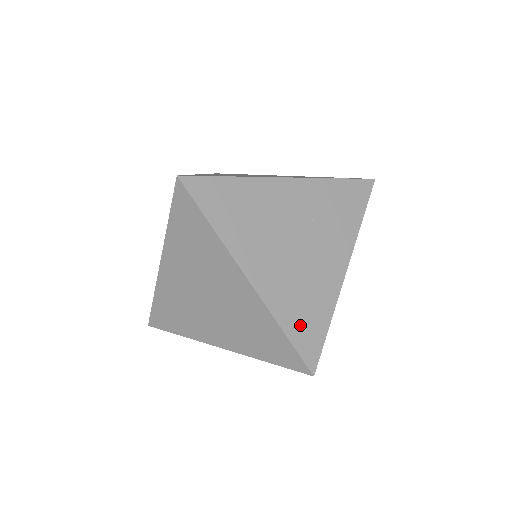
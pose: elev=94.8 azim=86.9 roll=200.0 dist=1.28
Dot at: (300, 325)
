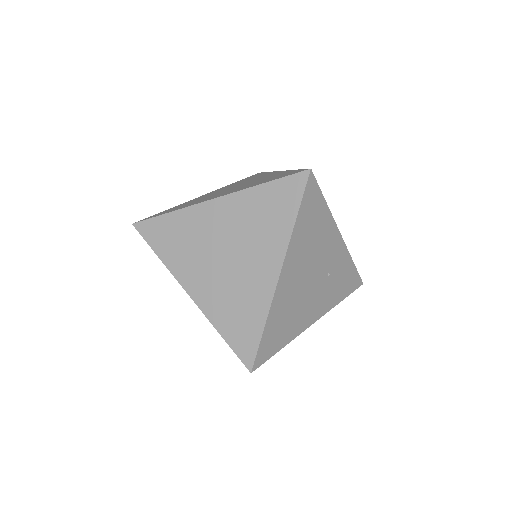
Dot at: (273, 332)
